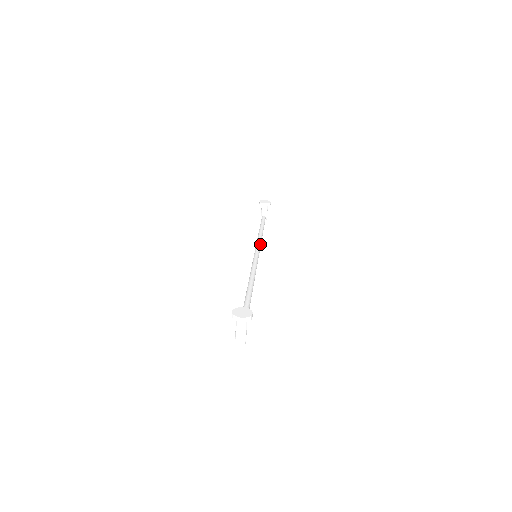
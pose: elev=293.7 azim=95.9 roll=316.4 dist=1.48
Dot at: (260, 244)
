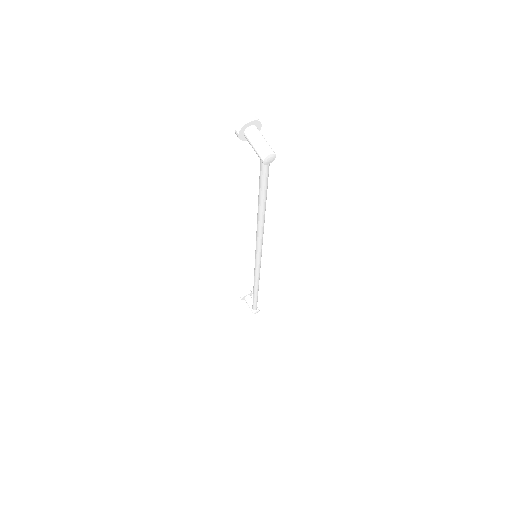
Dot at: occluded
